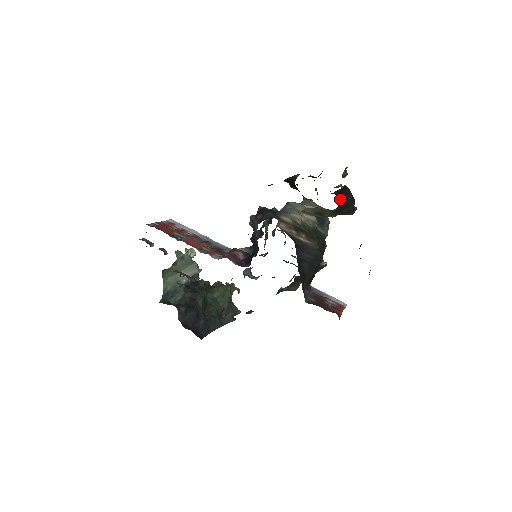
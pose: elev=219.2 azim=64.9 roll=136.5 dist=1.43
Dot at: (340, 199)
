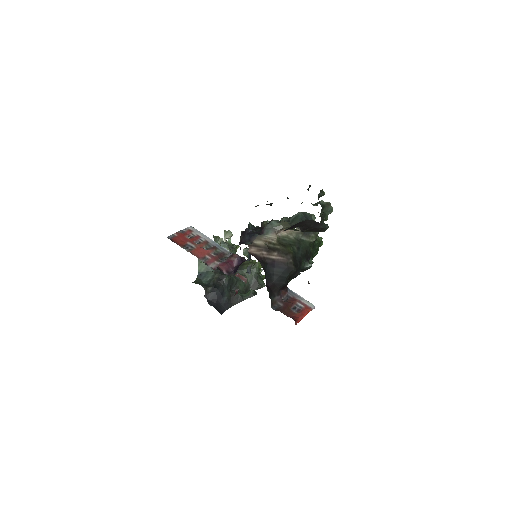
Dot at: (301, 227)
